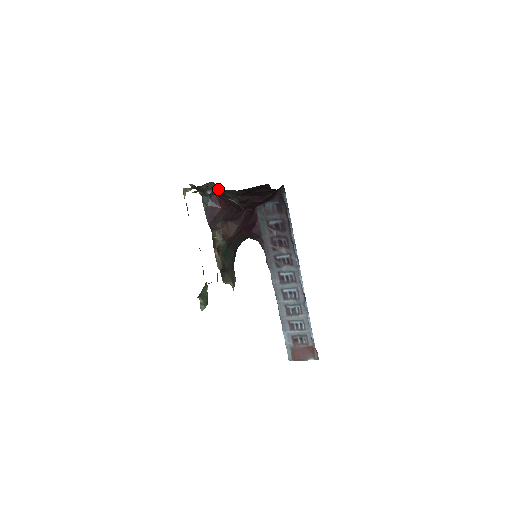
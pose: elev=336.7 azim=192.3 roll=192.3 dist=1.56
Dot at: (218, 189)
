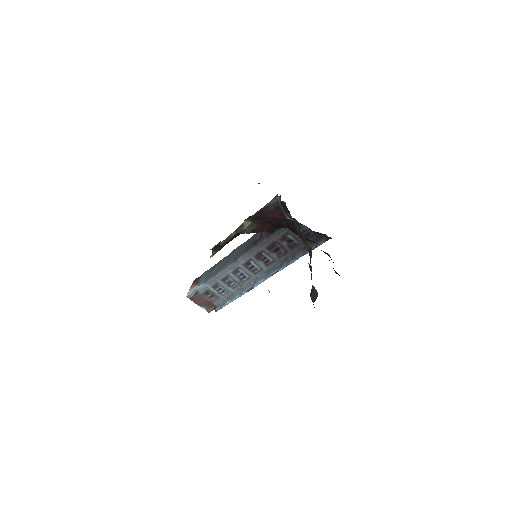
Dot at: occluded
